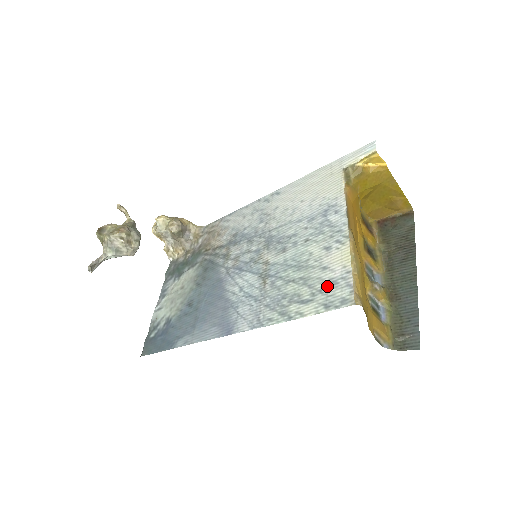
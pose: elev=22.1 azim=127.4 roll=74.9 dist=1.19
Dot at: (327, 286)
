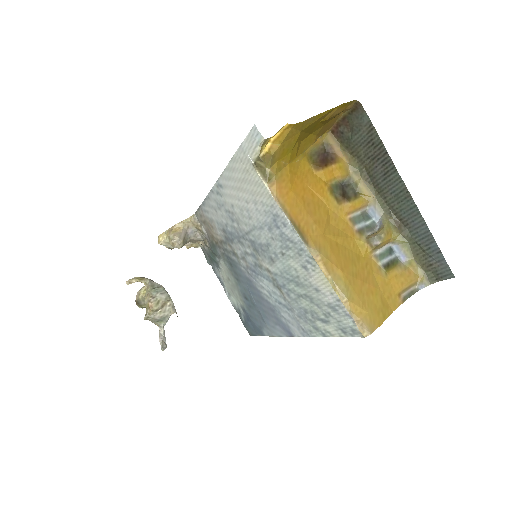
Dot at: (331, 311)
